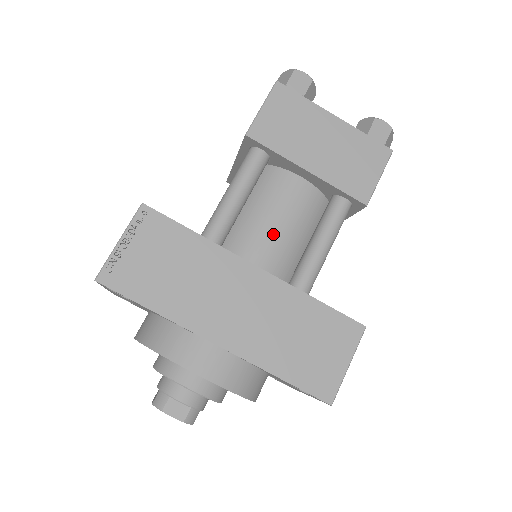
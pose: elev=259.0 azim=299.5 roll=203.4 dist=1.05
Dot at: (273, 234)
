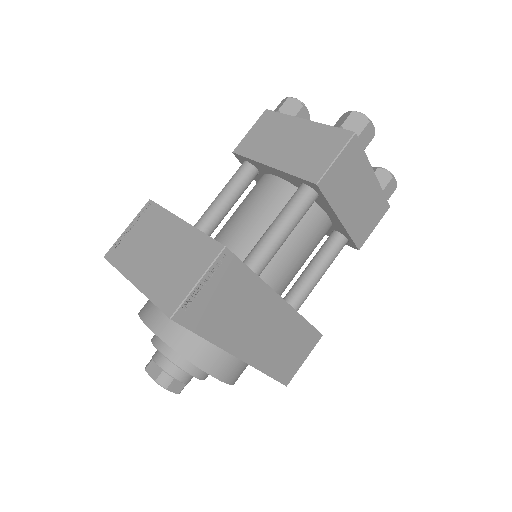
Dot at: (294, 263)
